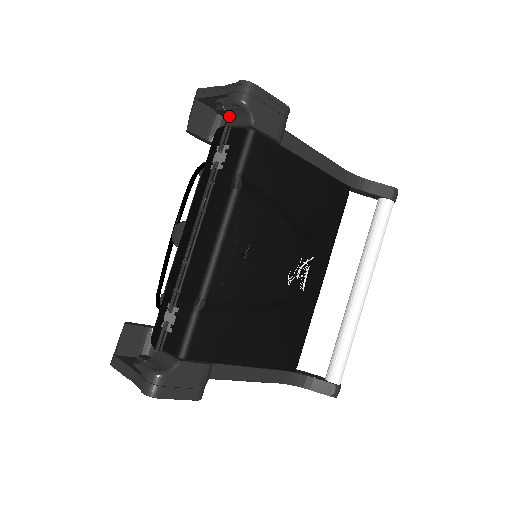
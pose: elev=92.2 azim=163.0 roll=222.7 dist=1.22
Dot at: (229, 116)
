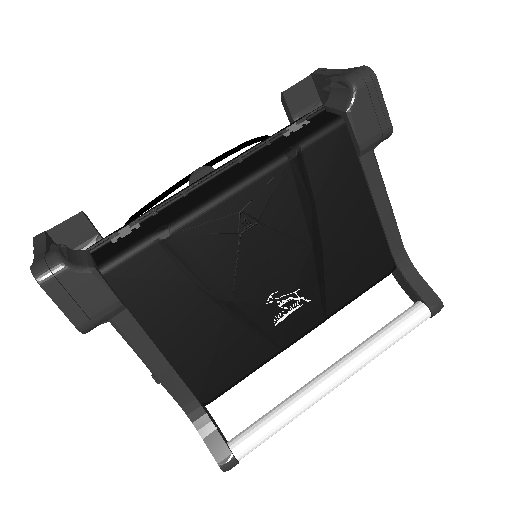
Dot at: (330, 96)
